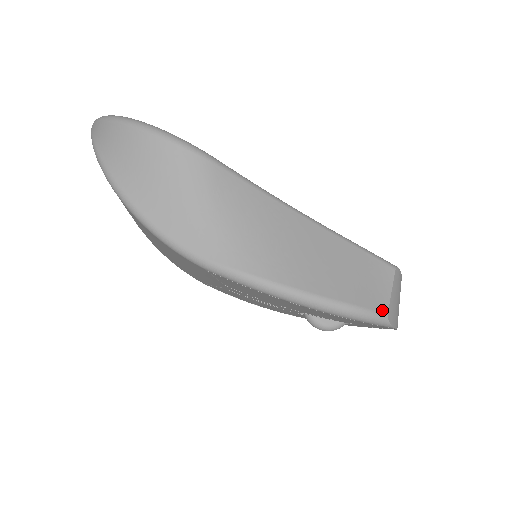
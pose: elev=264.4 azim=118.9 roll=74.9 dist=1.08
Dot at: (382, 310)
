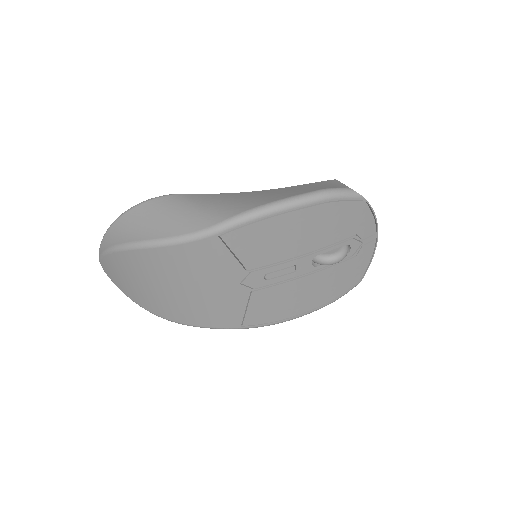
Dot at: (344, 187)
